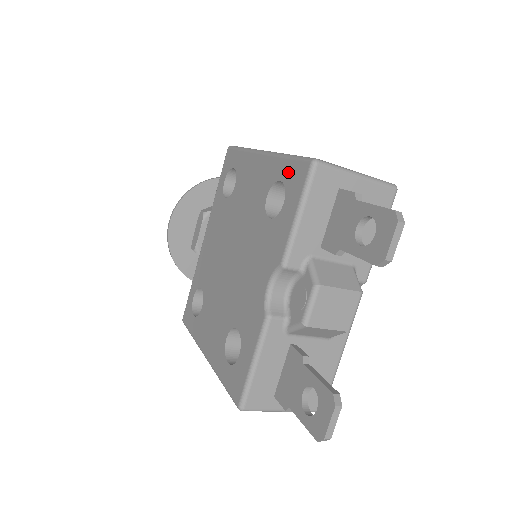
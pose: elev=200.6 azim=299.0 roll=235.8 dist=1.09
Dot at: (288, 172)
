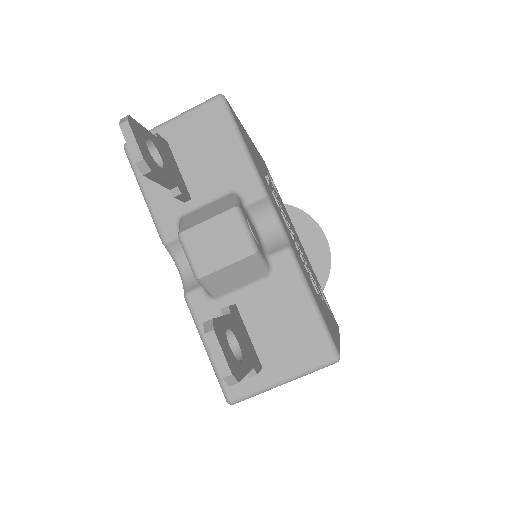
Dot at: occluded
